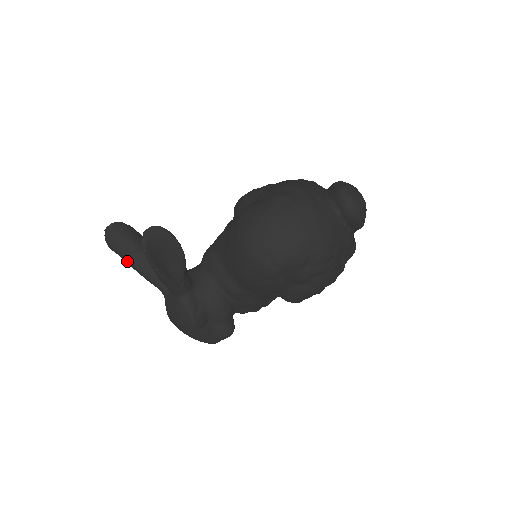
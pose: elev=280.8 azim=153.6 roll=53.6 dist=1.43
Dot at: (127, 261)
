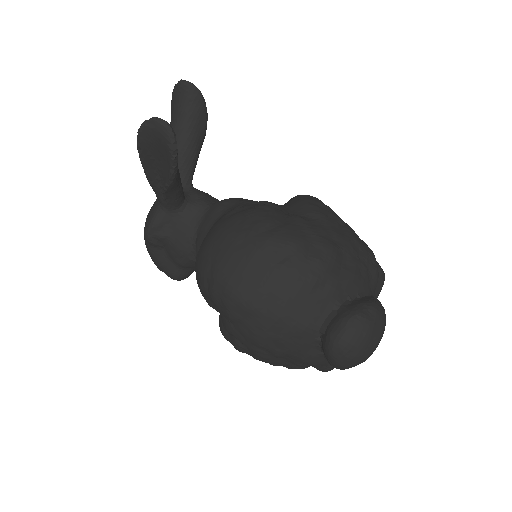
Dot at: occluded
